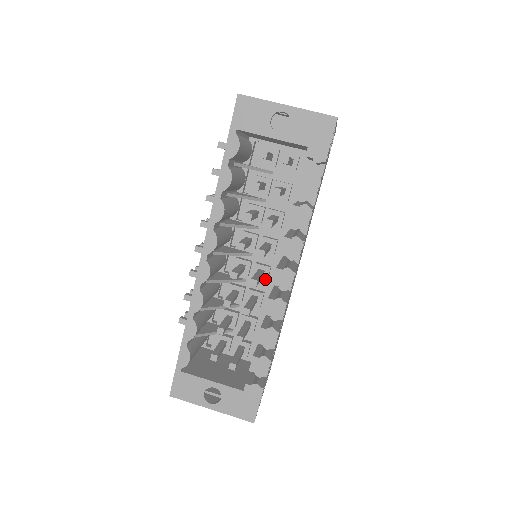
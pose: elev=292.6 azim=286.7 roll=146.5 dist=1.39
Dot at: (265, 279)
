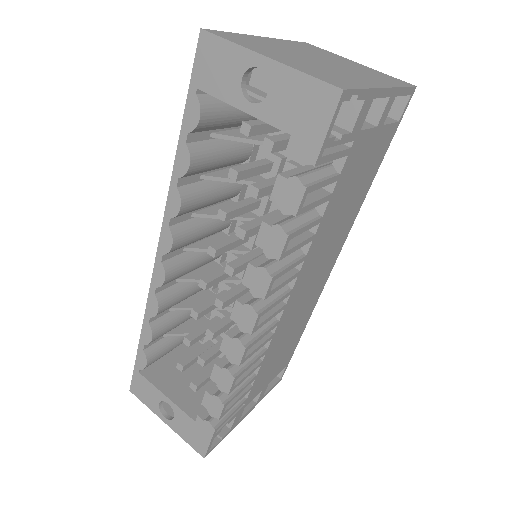
Dot at: occluded
